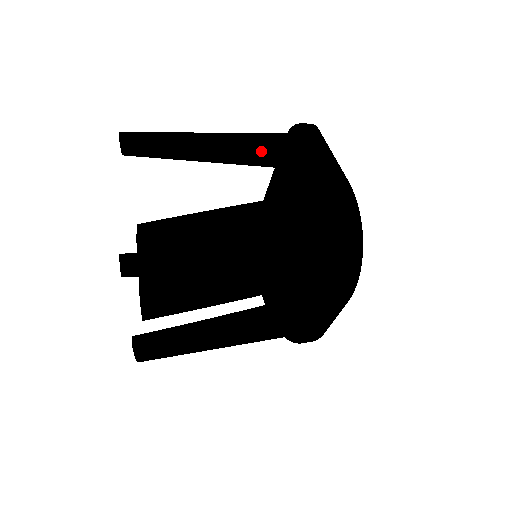
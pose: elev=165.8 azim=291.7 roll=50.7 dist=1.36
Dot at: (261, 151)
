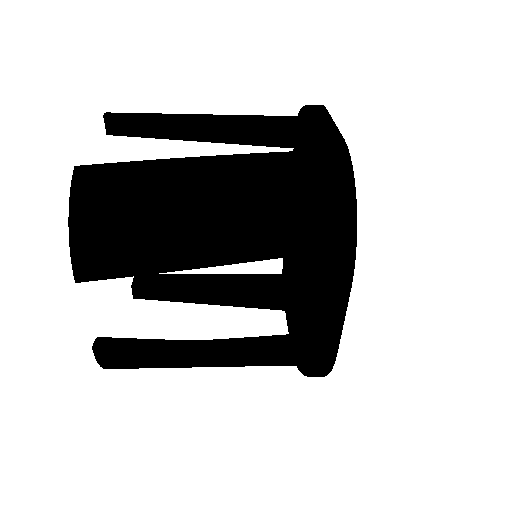
Dot at: (250, 124)
